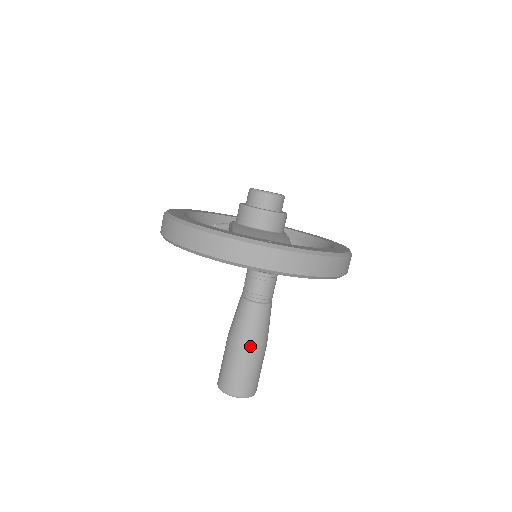
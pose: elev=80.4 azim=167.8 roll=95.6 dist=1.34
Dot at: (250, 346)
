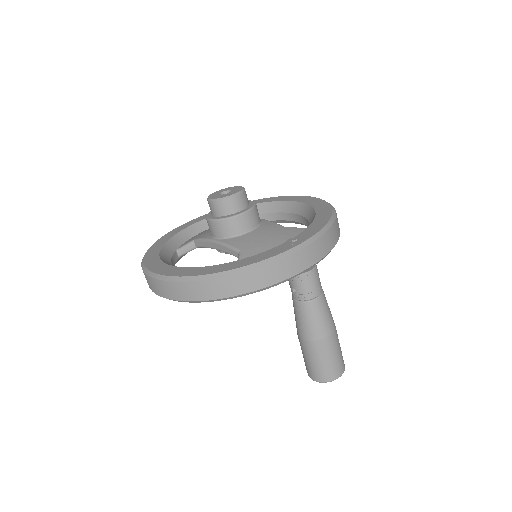
Dot at: (331, 334)
